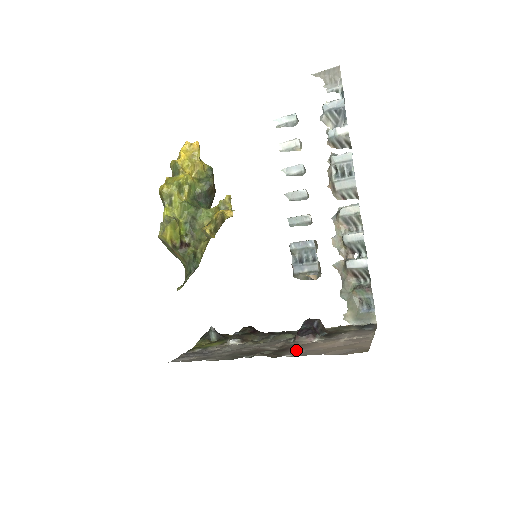
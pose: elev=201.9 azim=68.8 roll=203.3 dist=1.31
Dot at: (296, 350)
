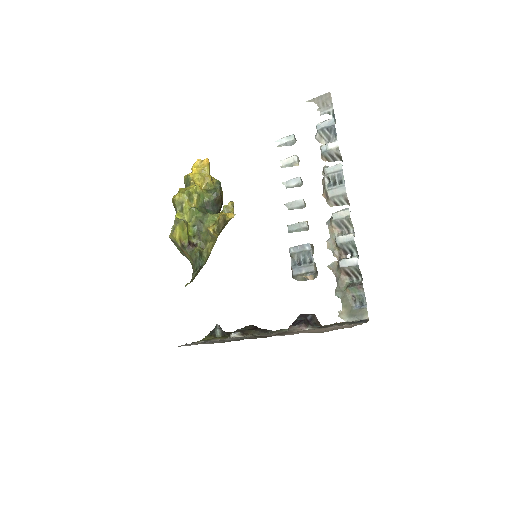
Dot at: (286, 334)
